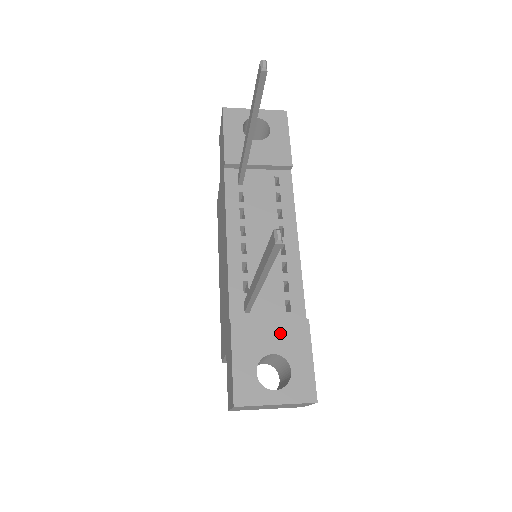
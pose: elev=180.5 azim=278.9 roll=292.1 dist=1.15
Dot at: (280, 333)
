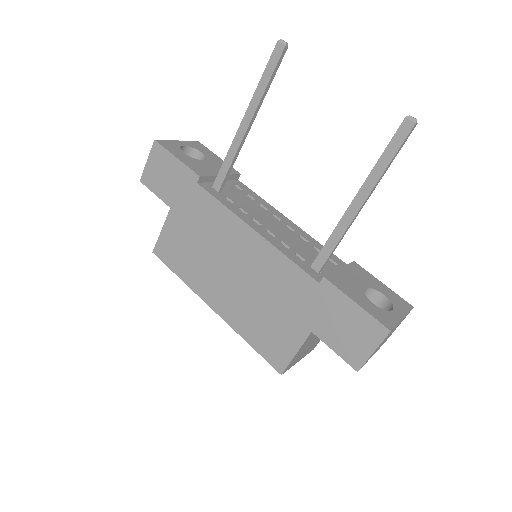
Dot at: (353, 274)
